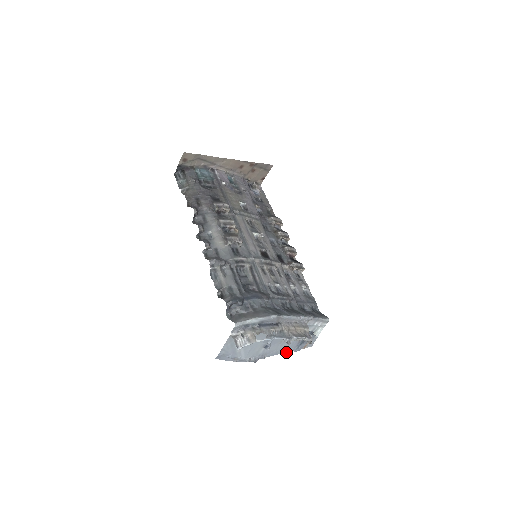
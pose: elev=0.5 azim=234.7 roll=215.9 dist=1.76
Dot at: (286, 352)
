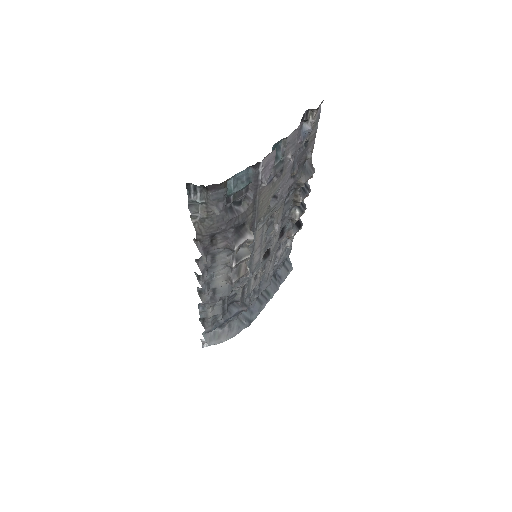
Dot at: occluded
